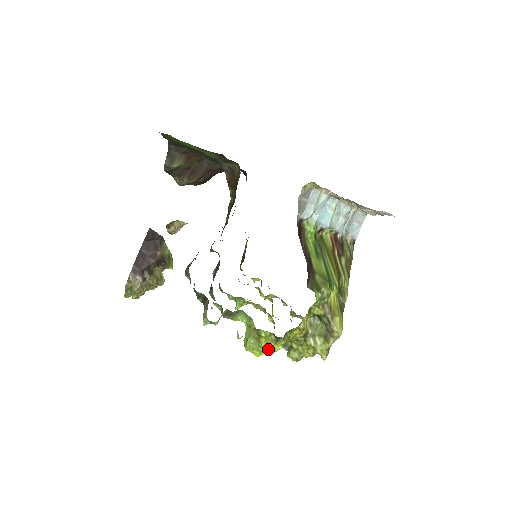
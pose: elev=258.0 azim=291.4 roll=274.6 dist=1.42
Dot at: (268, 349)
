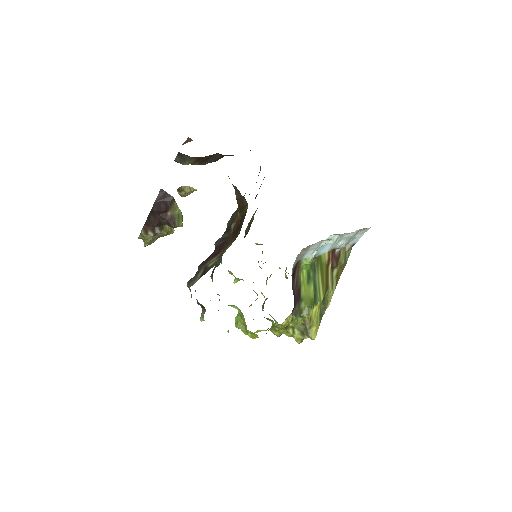
Dot at: occluded
